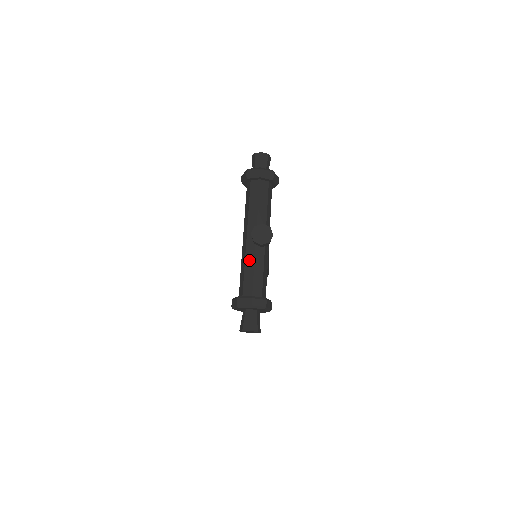
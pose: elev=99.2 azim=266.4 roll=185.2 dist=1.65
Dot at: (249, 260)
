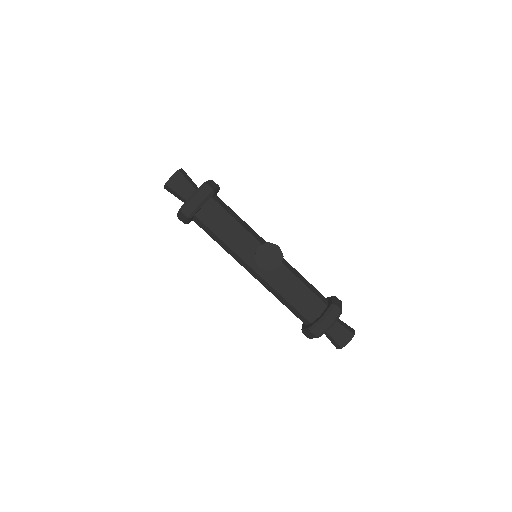
Dot at: (281, 288)
